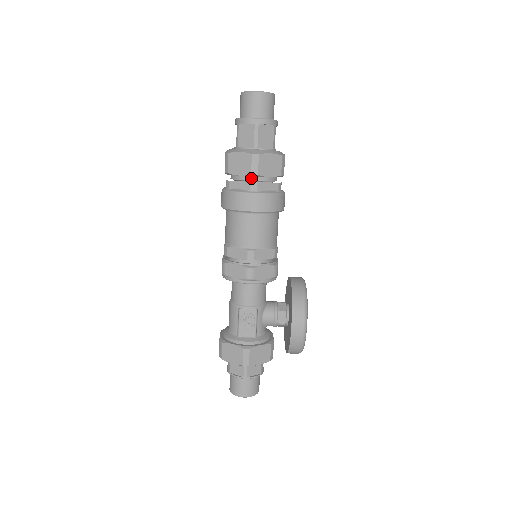
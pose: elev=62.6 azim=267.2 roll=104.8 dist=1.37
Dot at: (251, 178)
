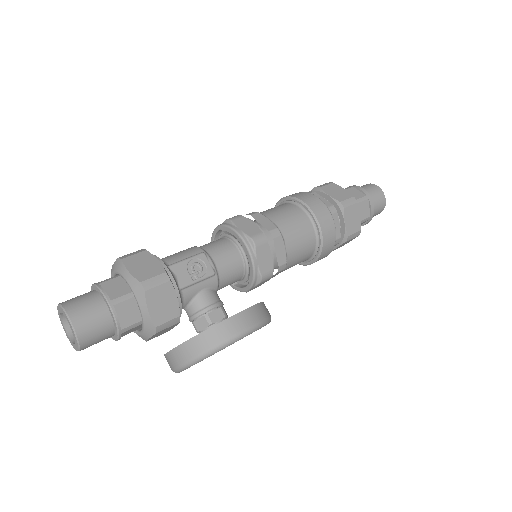
Dot at: occluded
